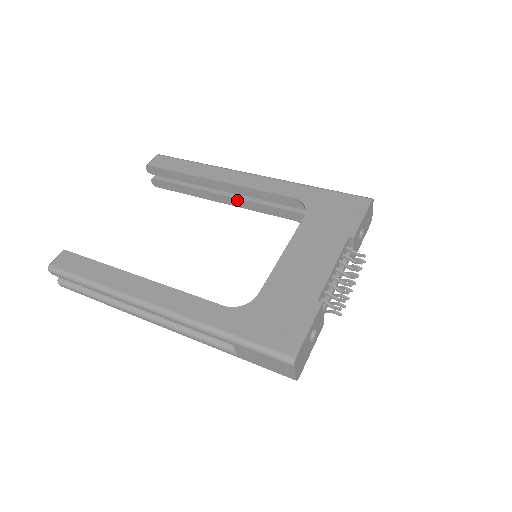
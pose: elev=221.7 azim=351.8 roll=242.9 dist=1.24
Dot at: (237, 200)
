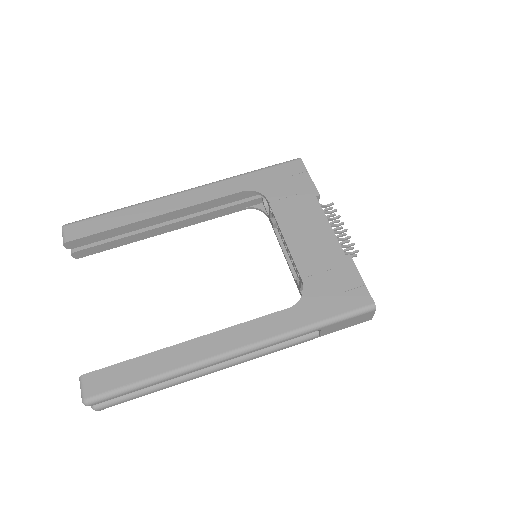
Dot at: (183, 222)
